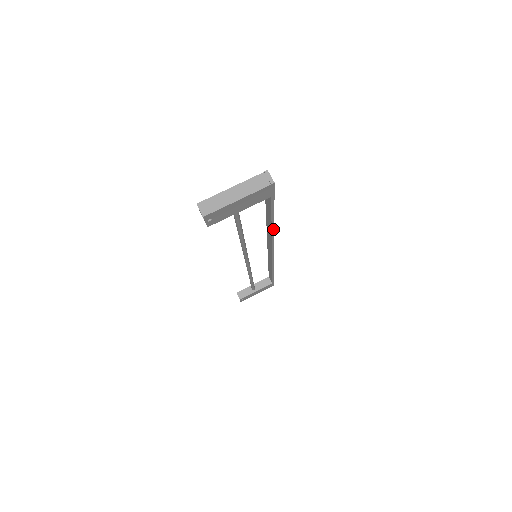
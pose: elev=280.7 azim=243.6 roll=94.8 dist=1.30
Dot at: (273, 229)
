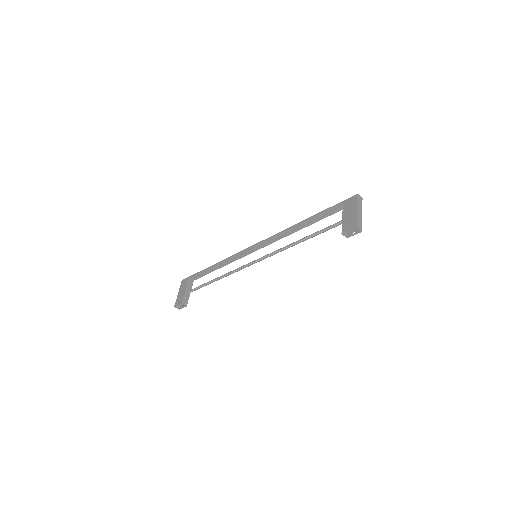
Dot at: (301, 228)
